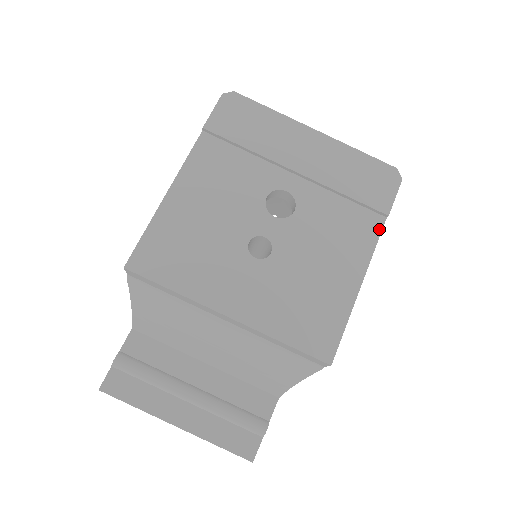
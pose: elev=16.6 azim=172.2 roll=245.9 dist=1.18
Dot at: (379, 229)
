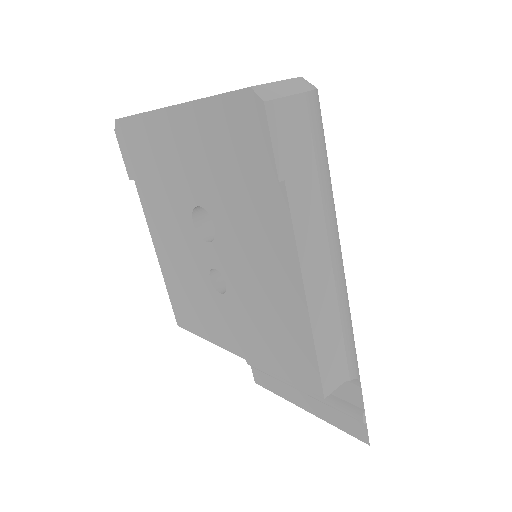
Dot at: (285, 205)
